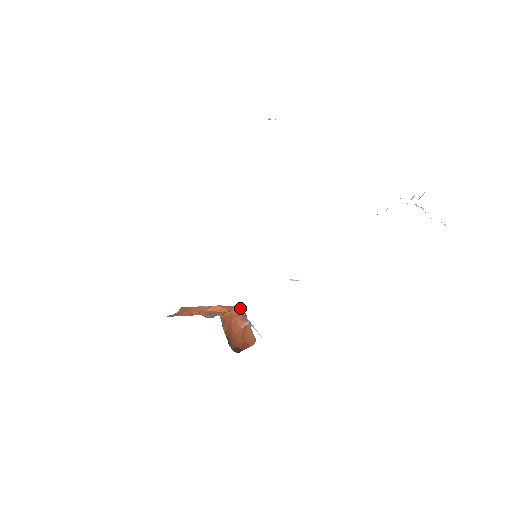
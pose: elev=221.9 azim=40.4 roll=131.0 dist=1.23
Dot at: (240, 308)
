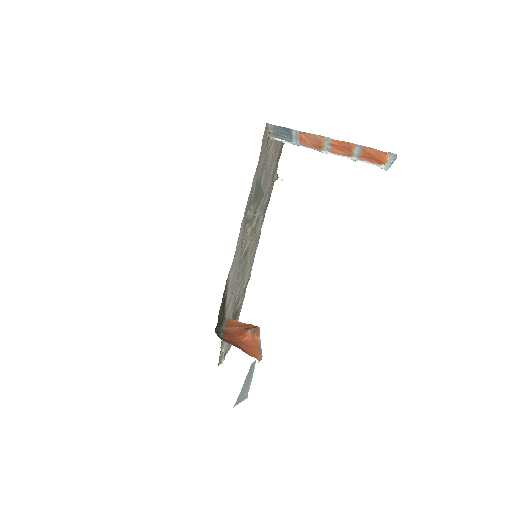
Dot at: (255, 326)
